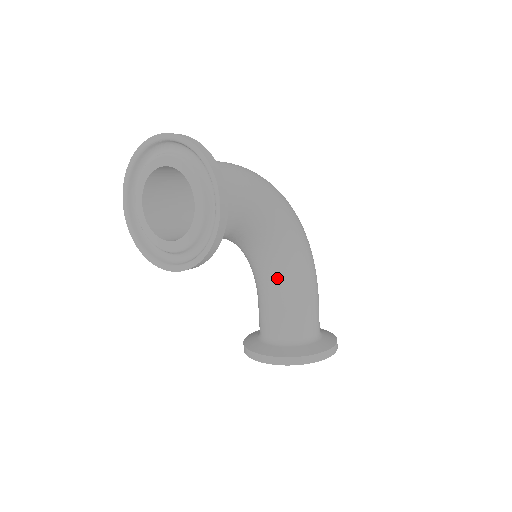
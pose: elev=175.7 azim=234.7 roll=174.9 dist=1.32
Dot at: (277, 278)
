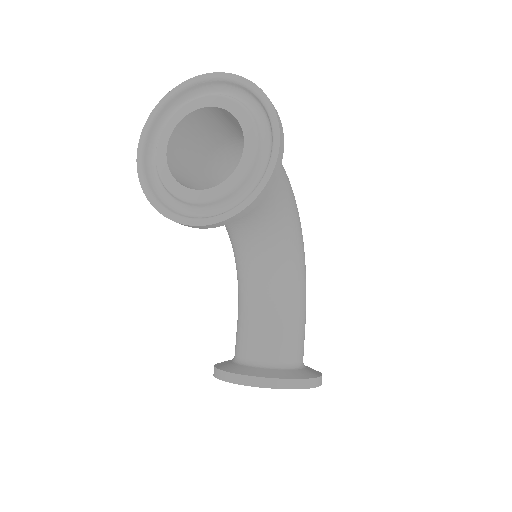
Dot at: (273, 286)
